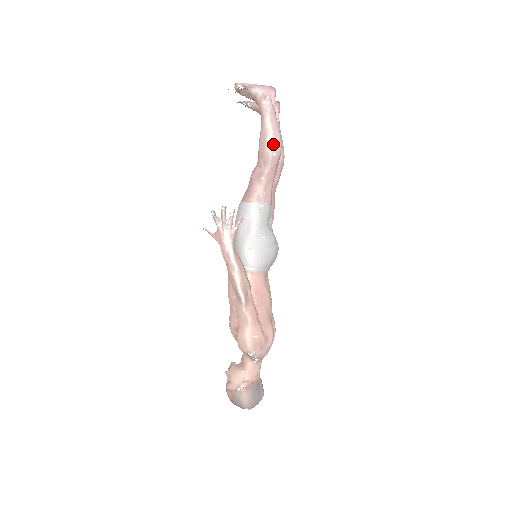
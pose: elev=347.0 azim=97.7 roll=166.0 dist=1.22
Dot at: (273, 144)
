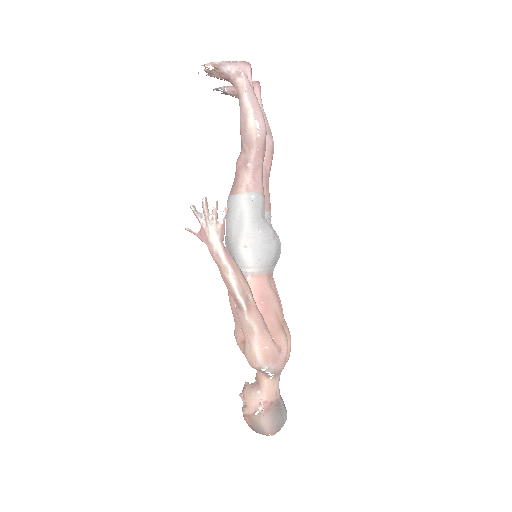
Dot at: (255, 124)
